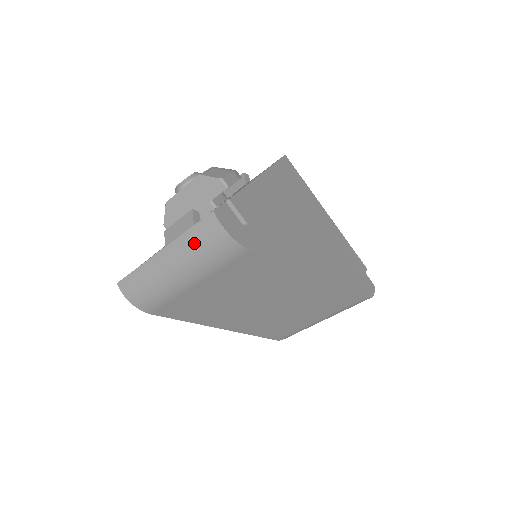
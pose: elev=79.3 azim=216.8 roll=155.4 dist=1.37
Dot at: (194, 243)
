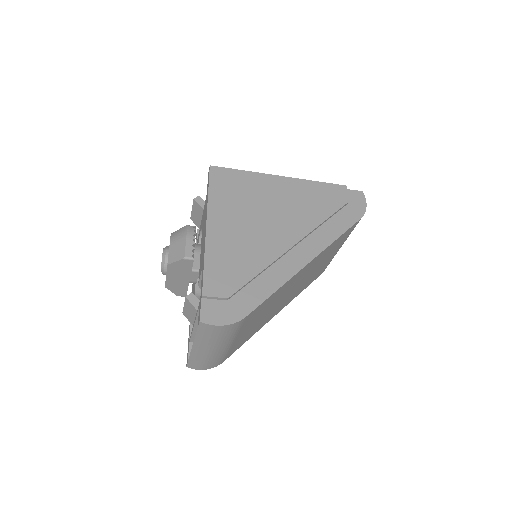
Dot at: (207, 338)
